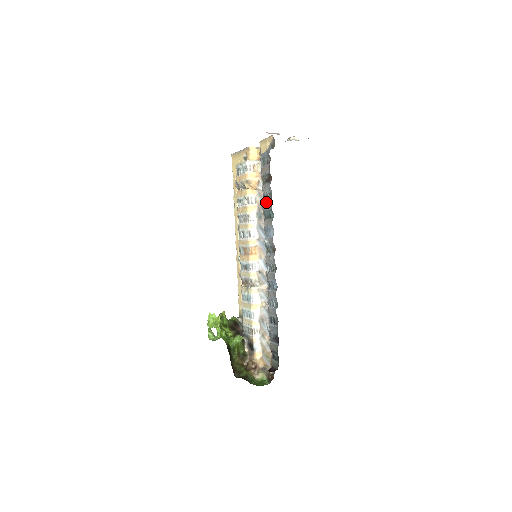
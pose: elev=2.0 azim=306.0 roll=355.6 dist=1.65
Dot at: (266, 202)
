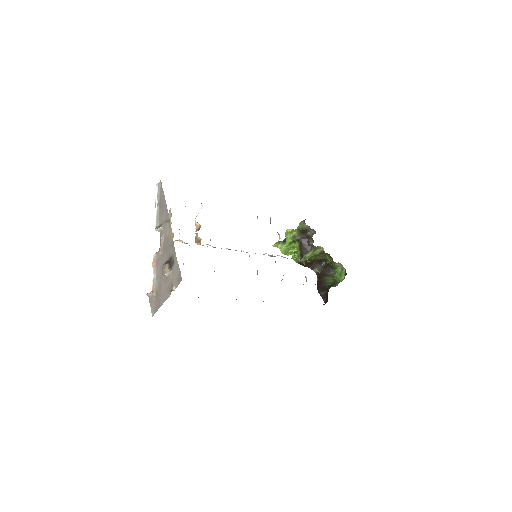
Dot at: occluded
